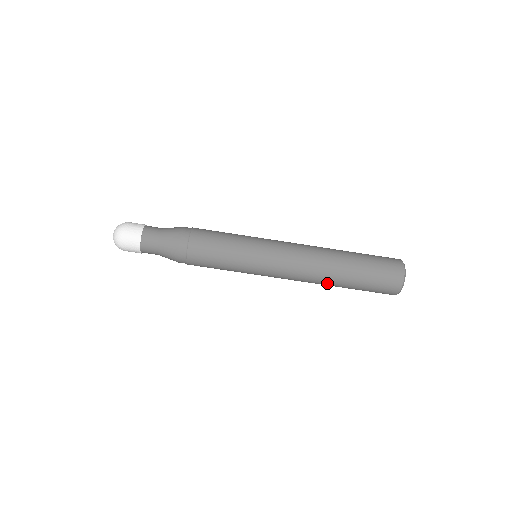
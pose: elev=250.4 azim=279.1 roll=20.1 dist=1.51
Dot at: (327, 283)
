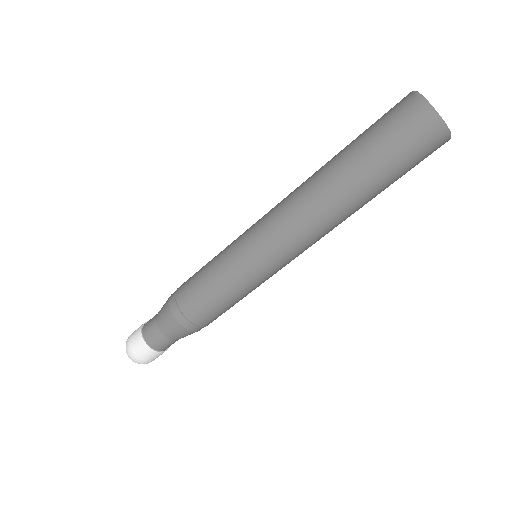
Dot at: (353, 213)
